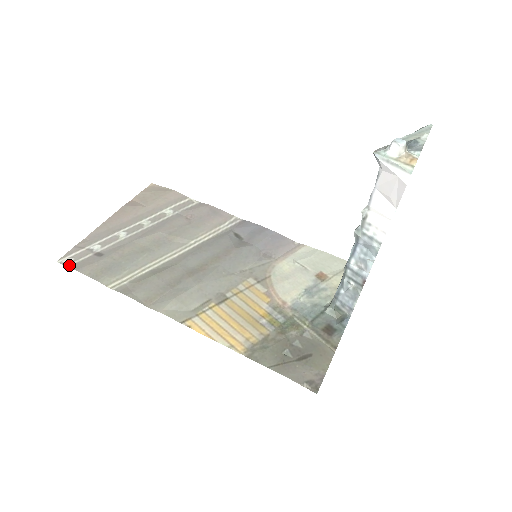
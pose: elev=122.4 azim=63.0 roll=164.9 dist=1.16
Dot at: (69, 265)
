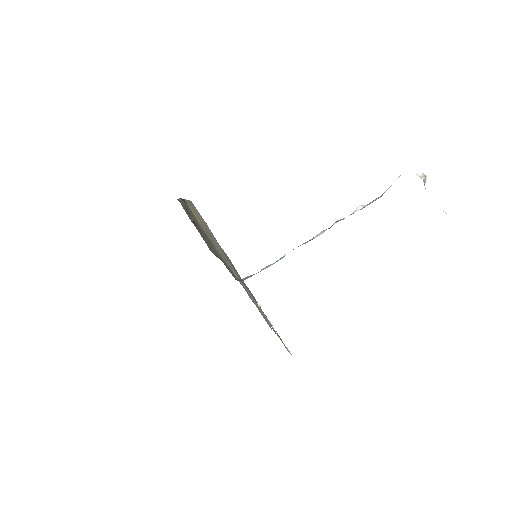
Dot at: occluded
